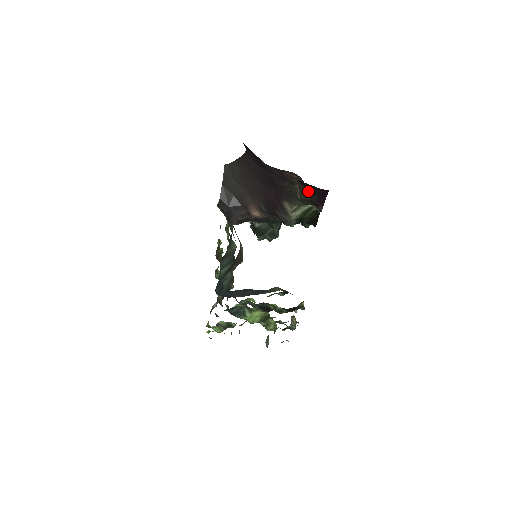
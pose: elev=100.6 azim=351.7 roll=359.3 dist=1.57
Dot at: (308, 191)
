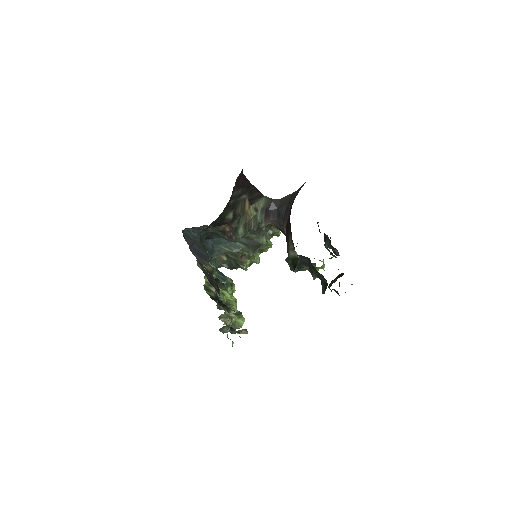
Dot at: occluded
